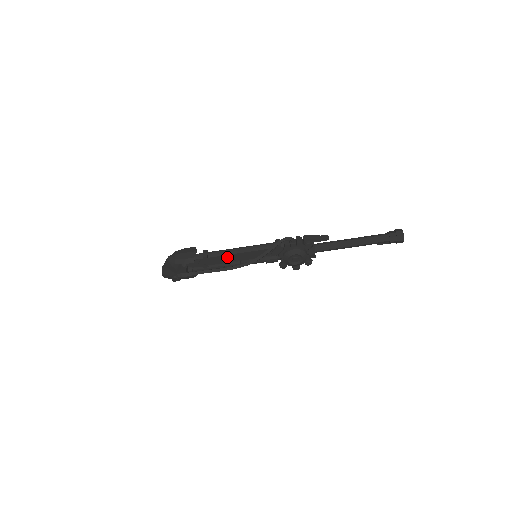
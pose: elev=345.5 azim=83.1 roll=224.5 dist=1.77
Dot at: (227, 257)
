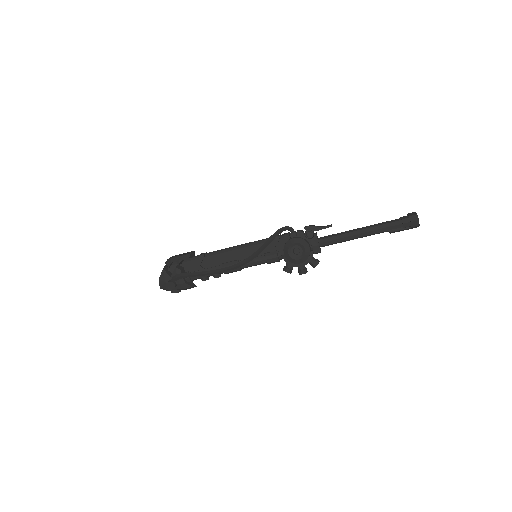
Dot at: (225, 256)
